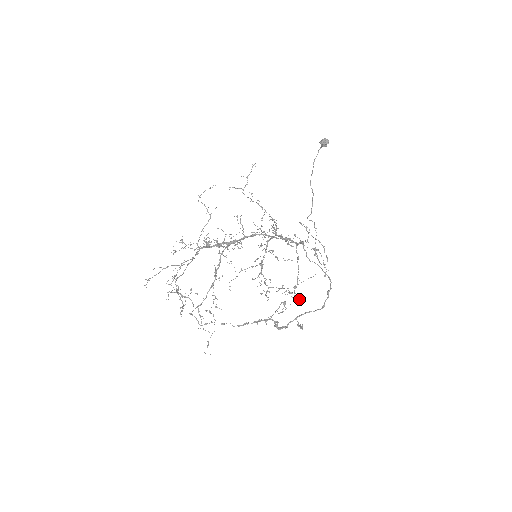
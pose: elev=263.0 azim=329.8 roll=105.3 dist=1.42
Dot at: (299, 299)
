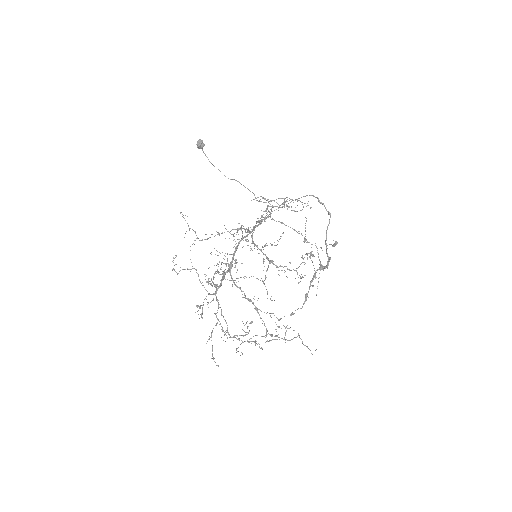
Dot at: (321, 247)
